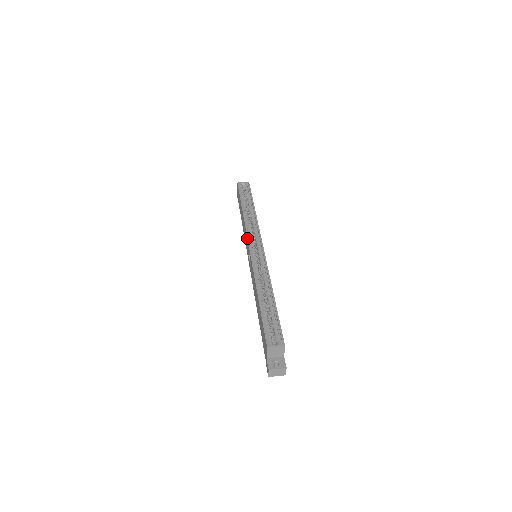
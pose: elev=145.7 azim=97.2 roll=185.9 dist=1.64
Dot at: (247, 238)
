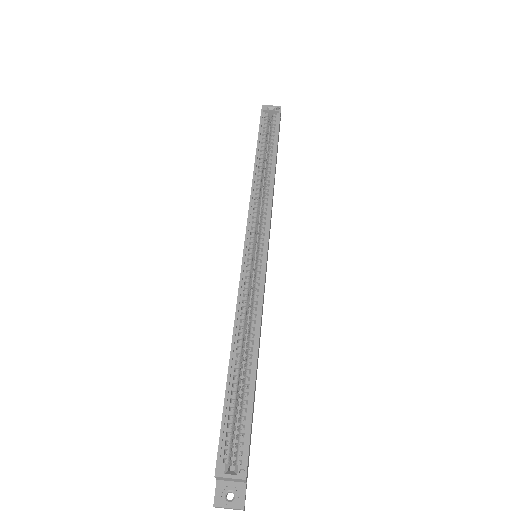
Dot at: occluded
